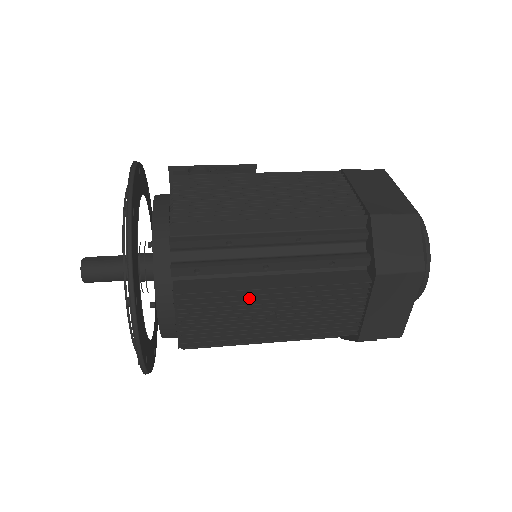
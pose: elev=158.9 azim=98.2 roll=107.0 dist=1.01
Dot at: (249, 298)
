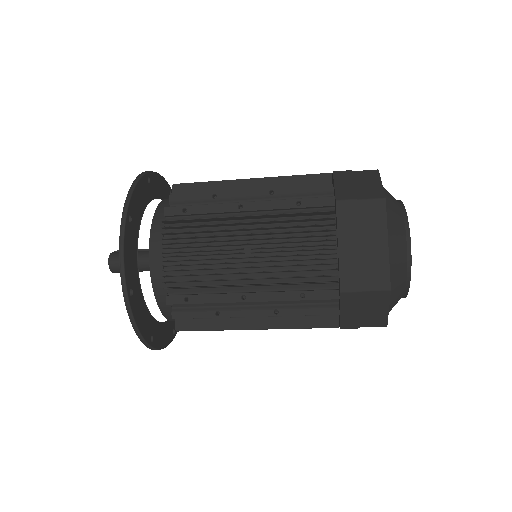
Dot at: (224, 230)
